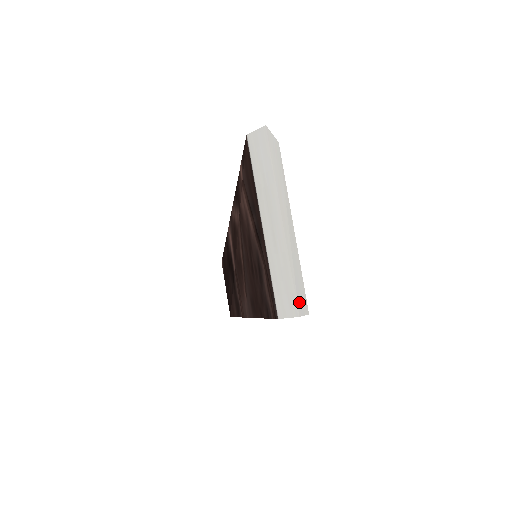
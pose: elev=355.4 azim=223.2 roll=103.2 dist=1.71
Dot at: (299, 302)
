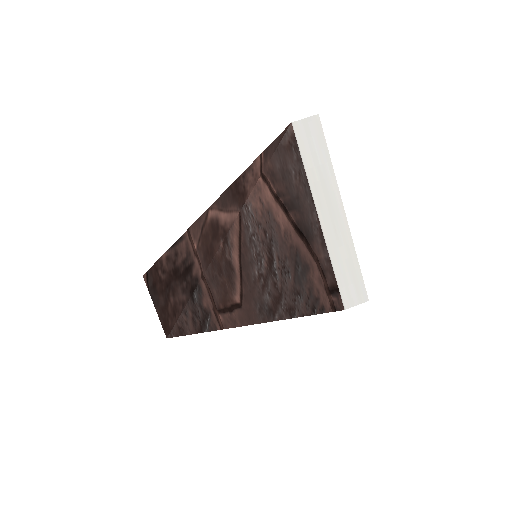
Dot at: (364, 288)
